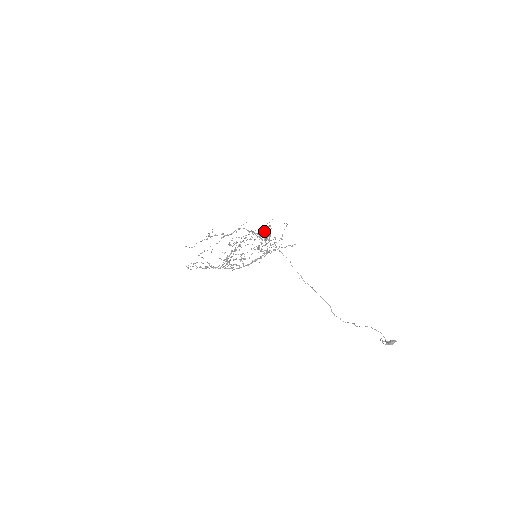
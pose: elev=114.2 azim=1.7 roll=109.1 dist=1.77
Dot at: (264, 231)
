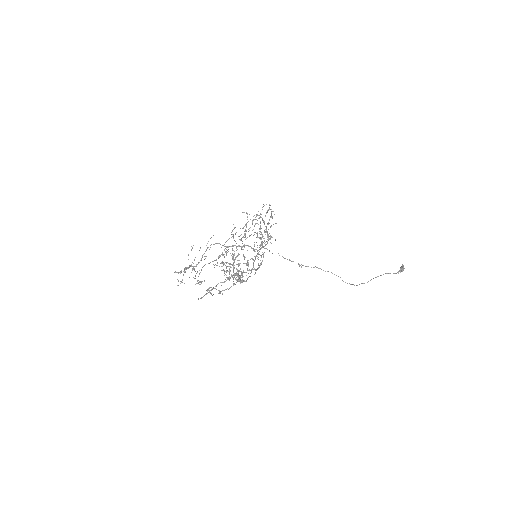
Dot at: (253, 219)
